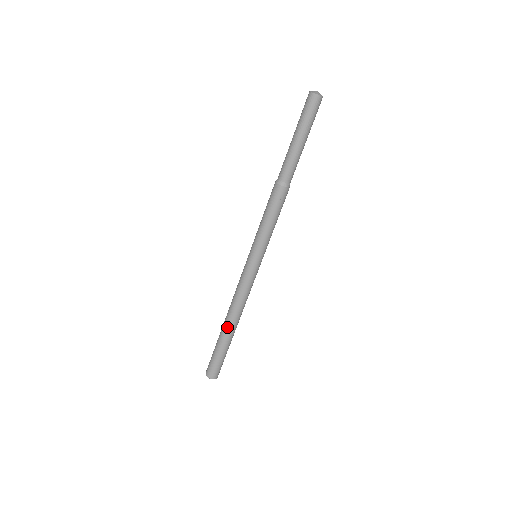
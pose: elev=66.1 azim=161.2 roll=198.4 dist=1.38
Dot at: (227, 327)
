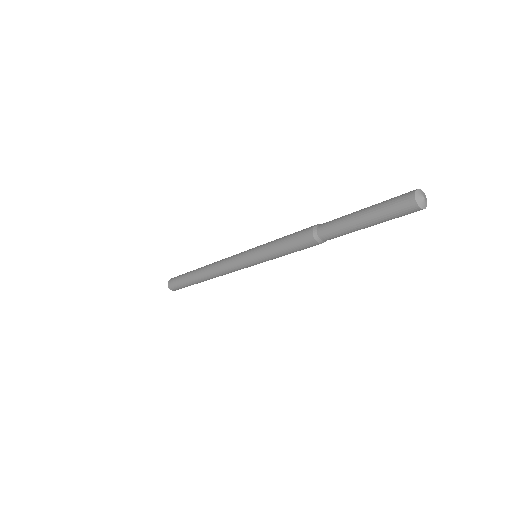
Dot at: occluded
